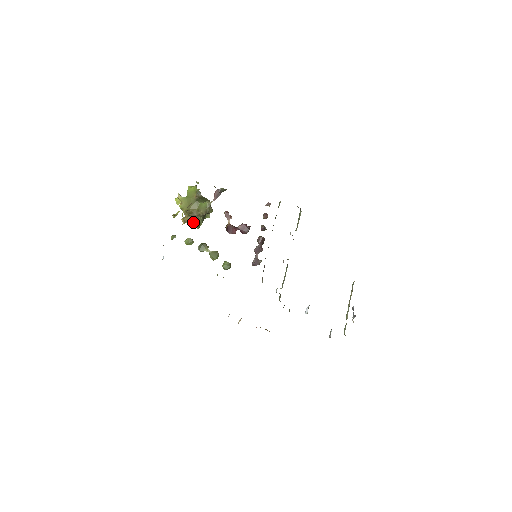
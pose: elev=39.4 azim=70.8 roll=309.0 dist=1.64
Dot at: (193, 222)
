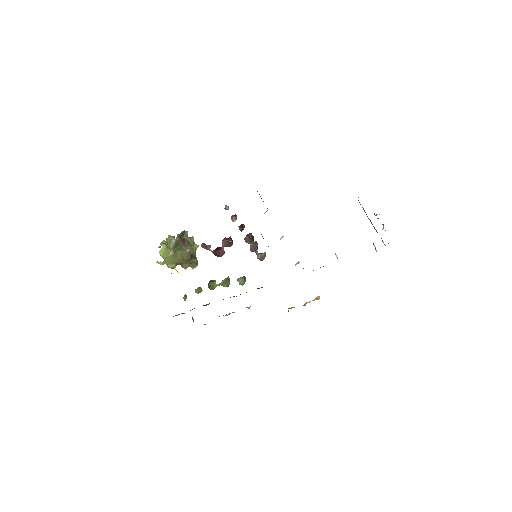
Dot at: (189, 266)
